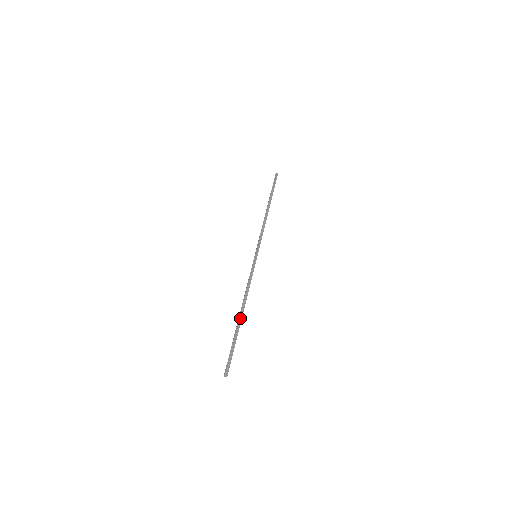
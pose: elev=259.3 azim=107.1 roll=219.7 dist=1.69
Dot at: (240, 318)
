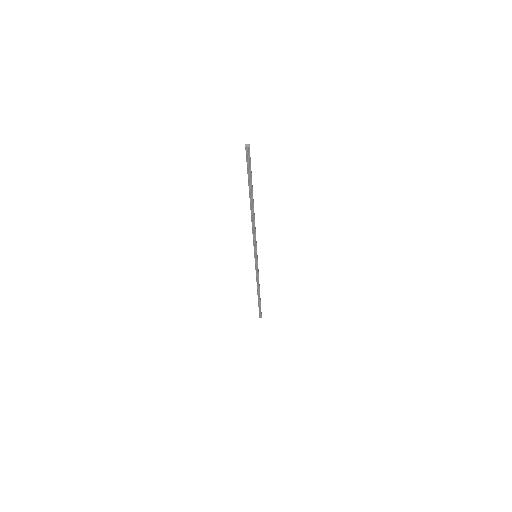
Dot at: (259, 296)
